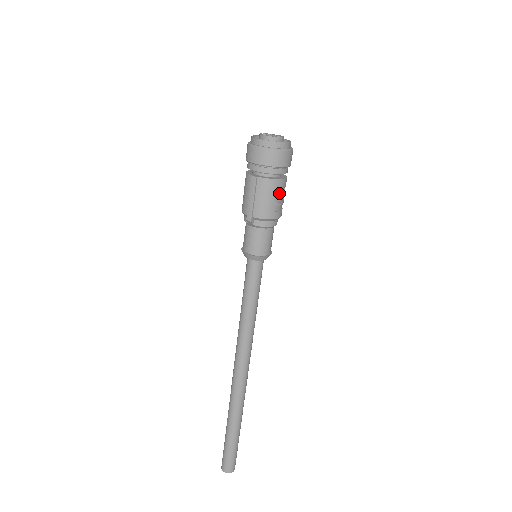
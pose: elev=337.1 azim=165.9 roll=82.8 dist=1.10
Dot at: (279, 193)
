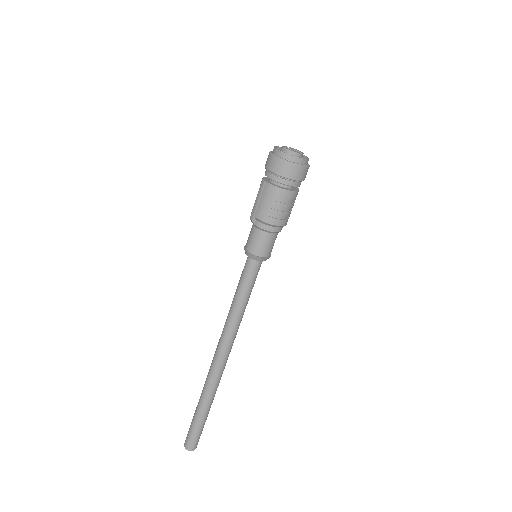
Dot at: (283, 202)
